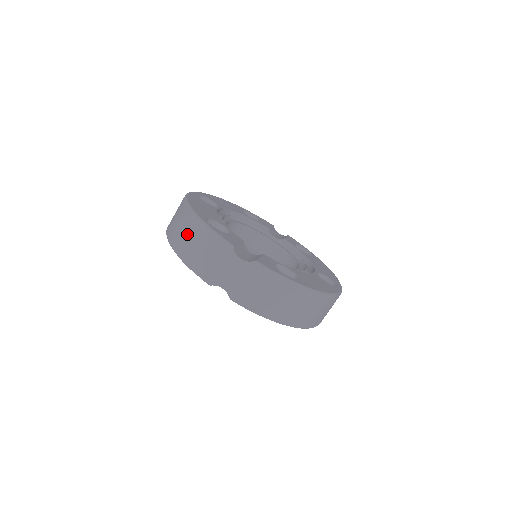
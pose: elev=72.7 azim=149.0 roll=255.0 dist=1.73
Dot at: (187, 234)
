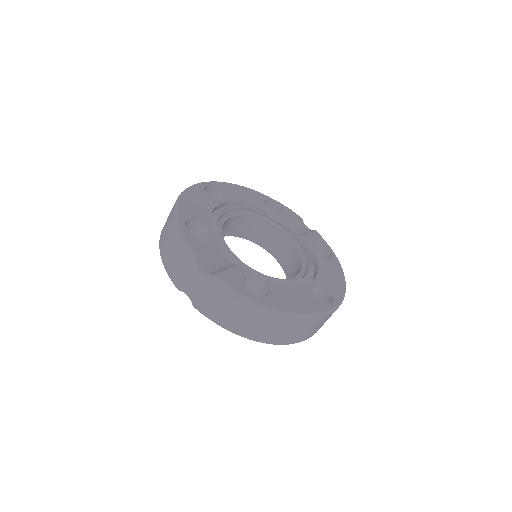
Dot at: (167, 234)
